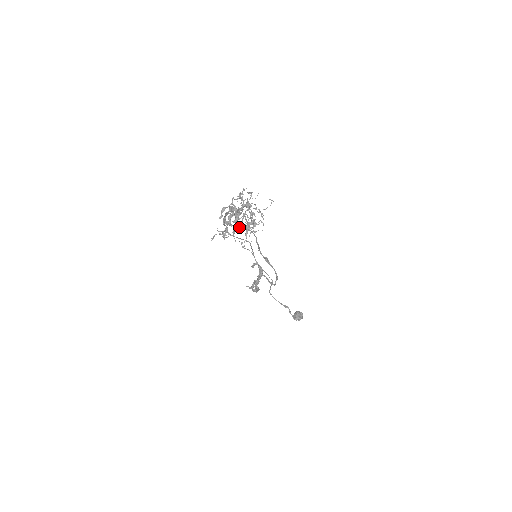
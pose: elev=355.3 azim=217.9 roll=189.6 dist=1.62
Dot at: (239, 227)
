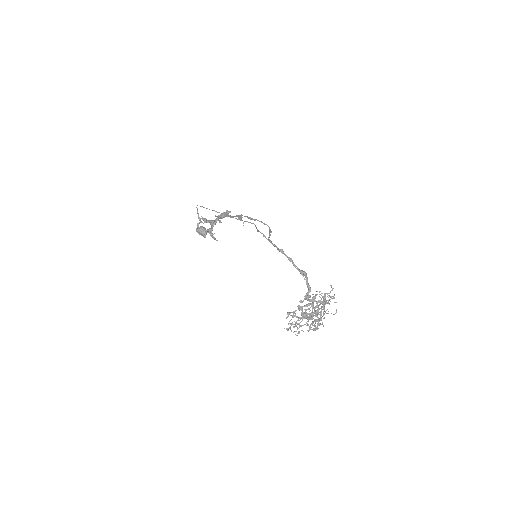
Dot at: (303, 315)
